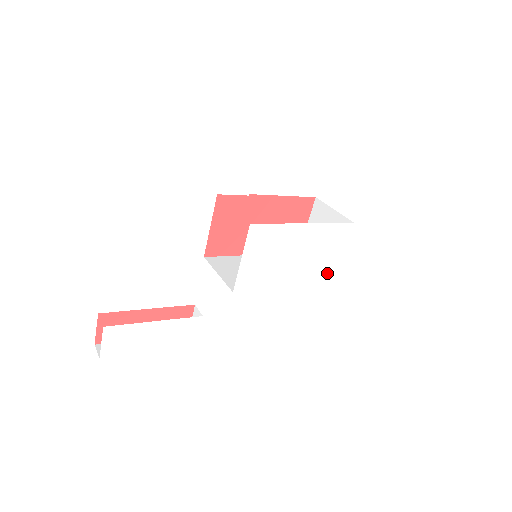
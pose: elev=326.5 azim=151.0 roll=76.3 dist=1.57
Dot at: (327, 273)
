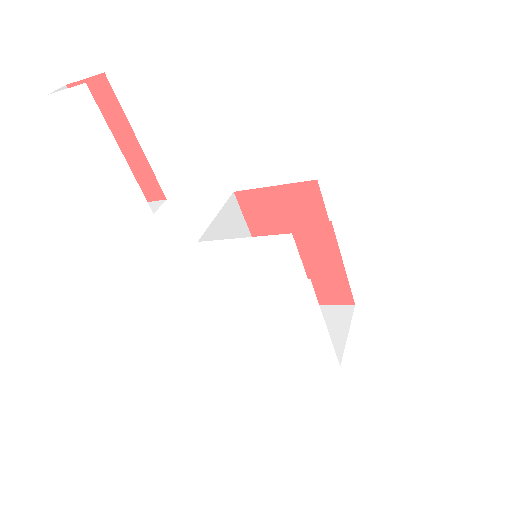
Dot at: (266, 351)
